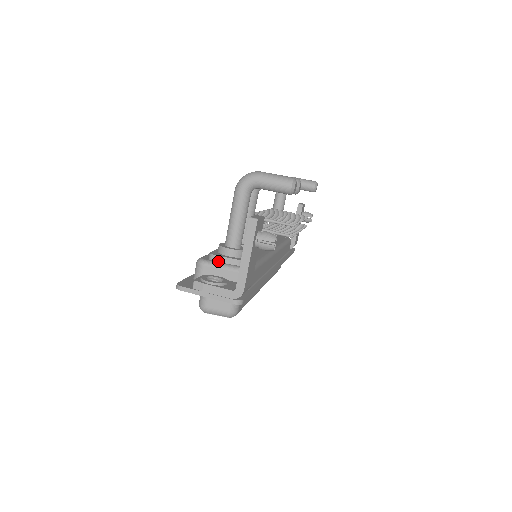
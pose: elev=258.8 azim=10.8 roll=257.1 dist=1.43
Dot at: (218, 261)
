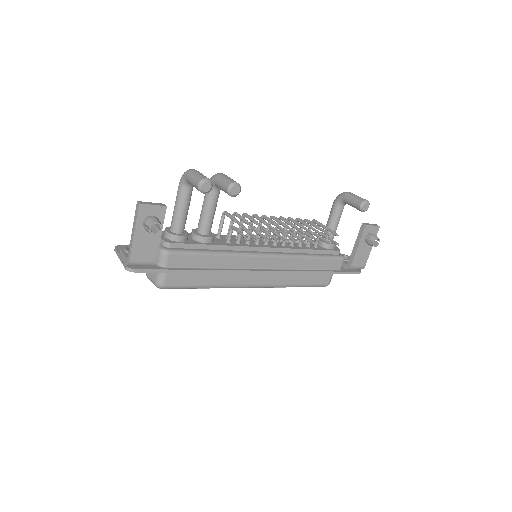
Dot at: occluded
